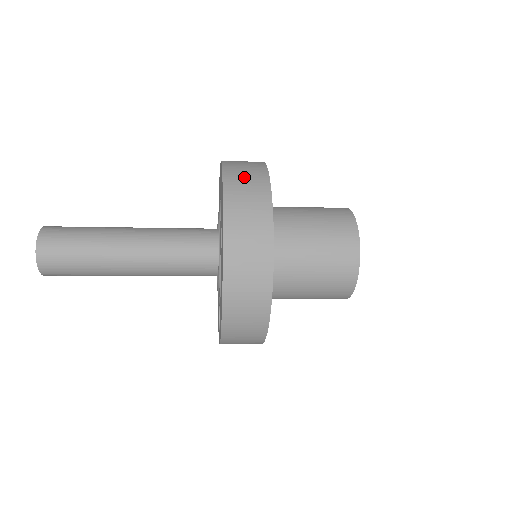
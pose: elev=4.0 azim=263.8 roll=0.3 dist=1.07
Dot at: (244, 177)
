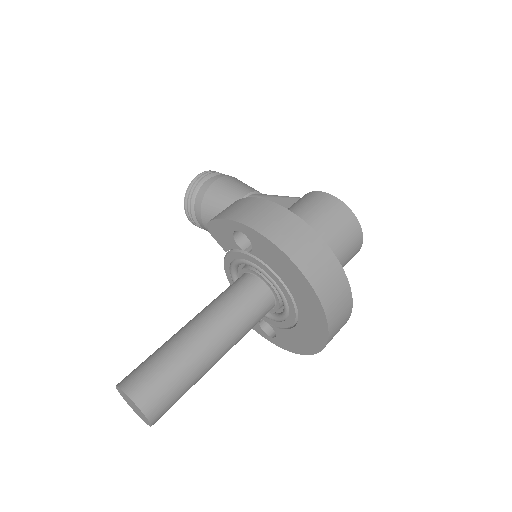
Dot at: (313, 258)
